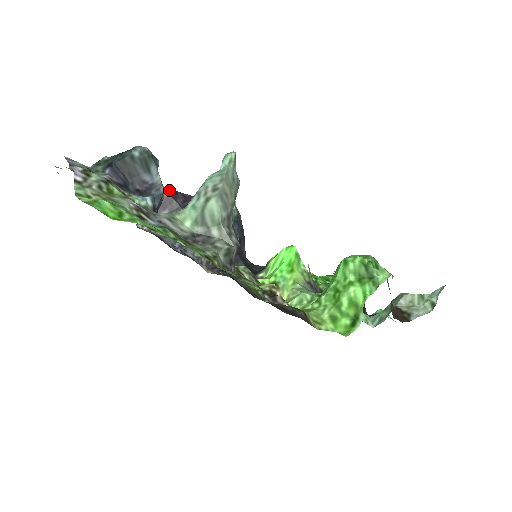
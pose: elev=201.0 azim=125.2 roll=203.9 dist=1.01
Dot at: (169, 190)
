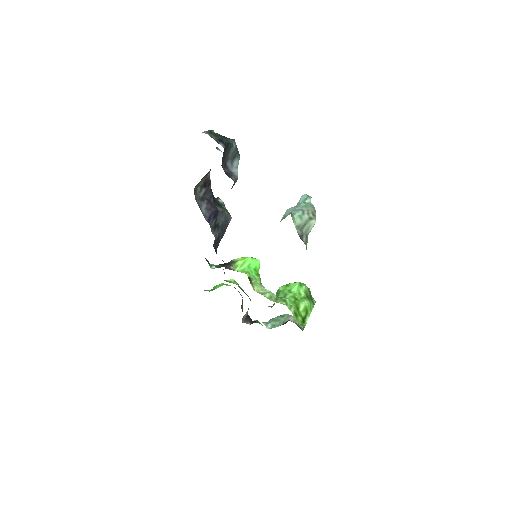
Dot at: occluded
